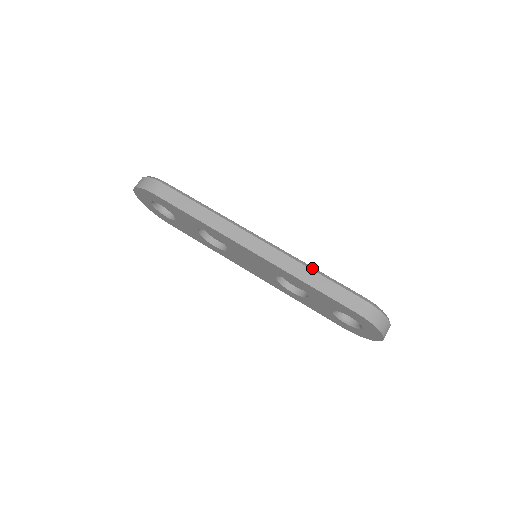
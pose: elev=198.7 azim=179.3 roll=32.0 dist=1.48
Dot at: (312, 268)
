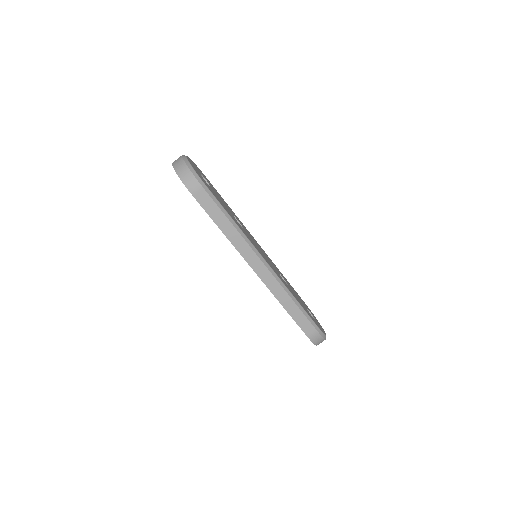
Dot at: (293, 298)
